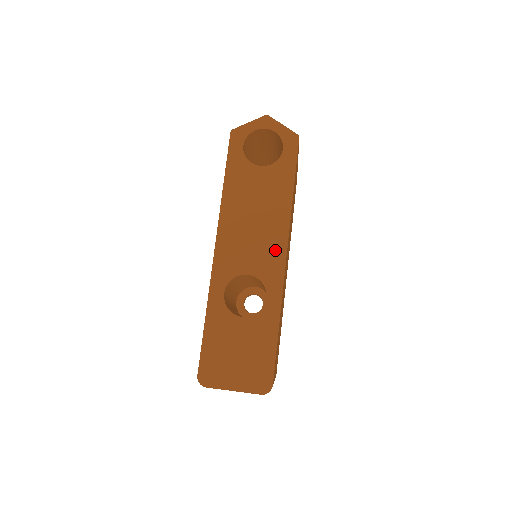
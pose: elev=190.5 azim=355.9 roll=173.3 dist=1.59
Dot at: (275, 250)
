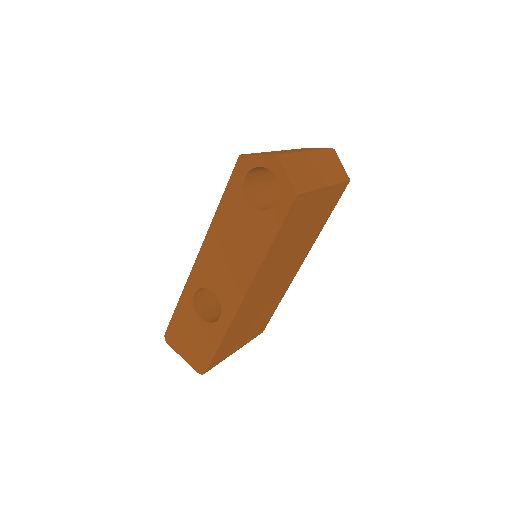
Dot at: (238, 287)
